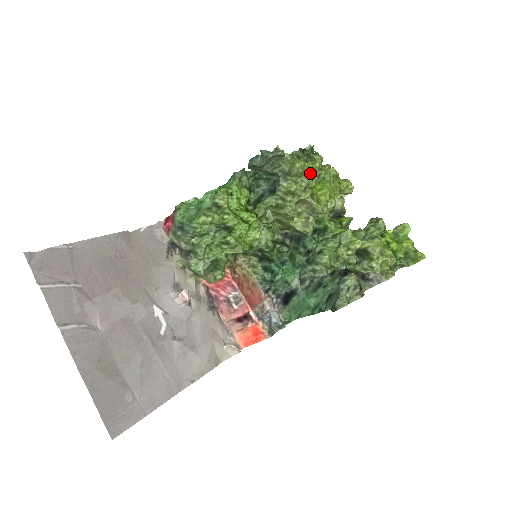
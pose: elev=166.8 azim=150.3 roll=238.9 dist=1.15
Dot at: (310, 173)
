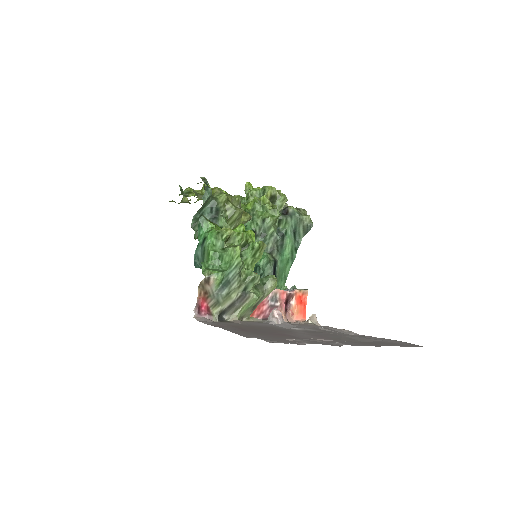
Dot at: (212, 188)
